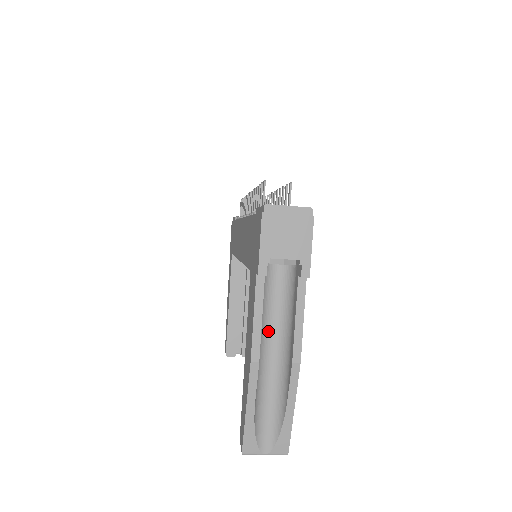
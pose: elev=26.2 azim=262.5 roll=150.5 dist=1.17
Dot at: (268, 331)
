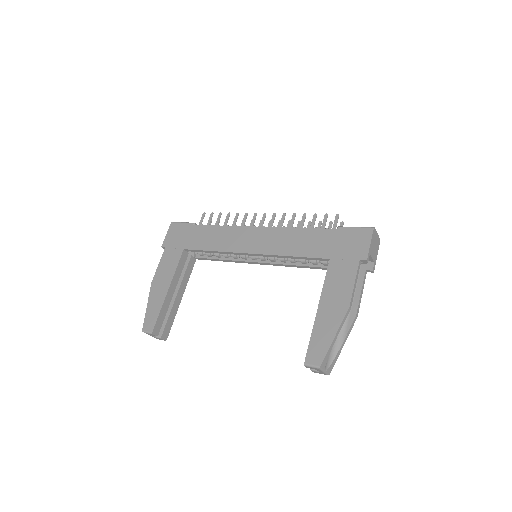
Dot at: occluded
